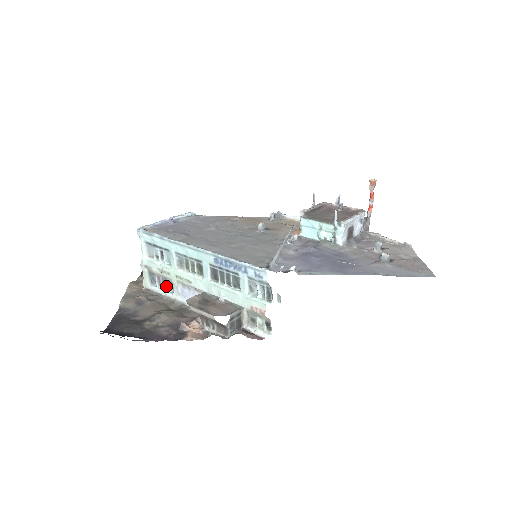
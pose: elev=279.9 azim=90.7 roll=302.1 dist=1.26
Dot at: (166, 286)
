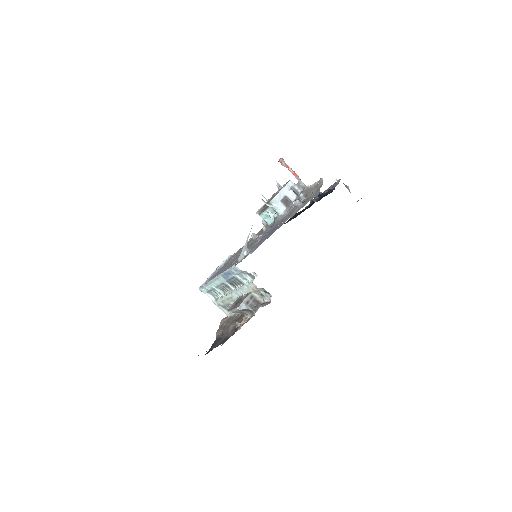
Dot at: occluded
